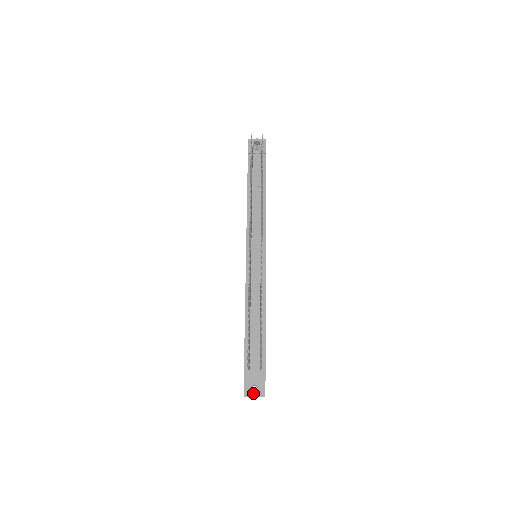
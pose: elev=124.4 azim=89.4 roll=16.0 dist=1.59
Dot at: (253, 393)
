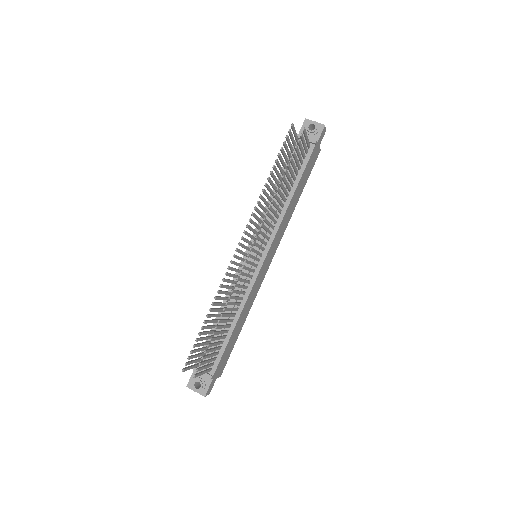
Dot at: (195, 388)
